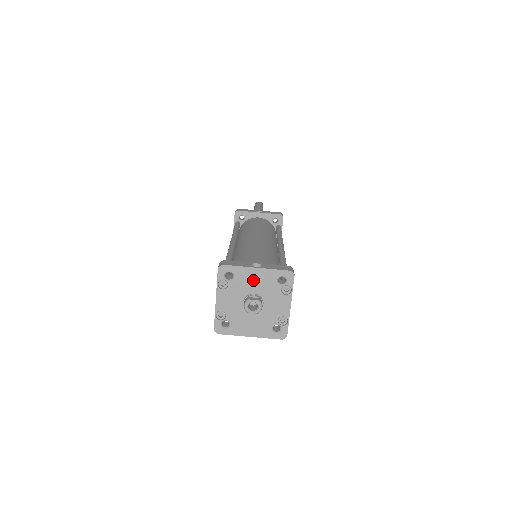
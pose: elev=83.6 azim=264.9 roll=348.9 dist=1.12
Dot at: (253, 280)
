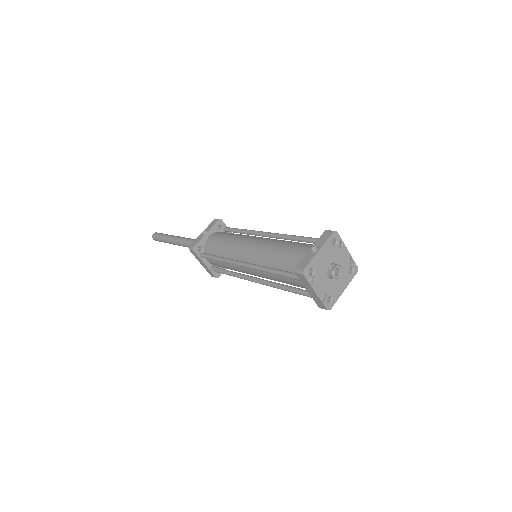
Dot at: (323, 259)
